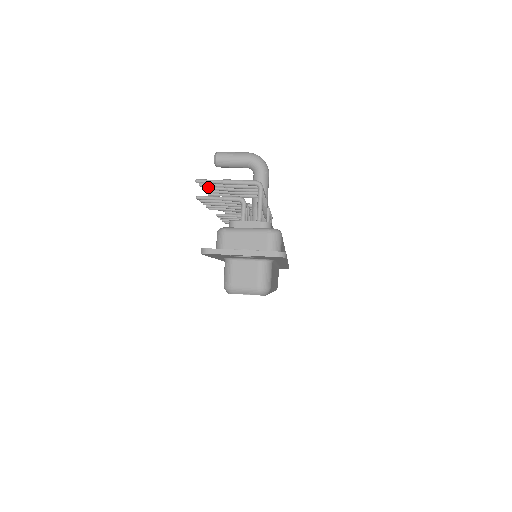
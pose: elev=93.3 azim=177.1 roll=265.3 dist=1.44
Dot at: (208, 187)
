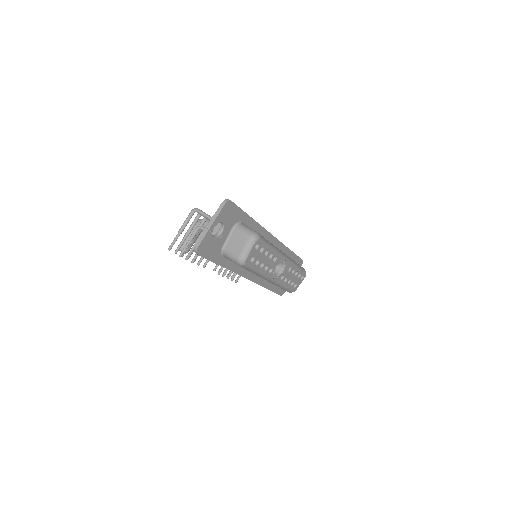
Dot at: occluded
